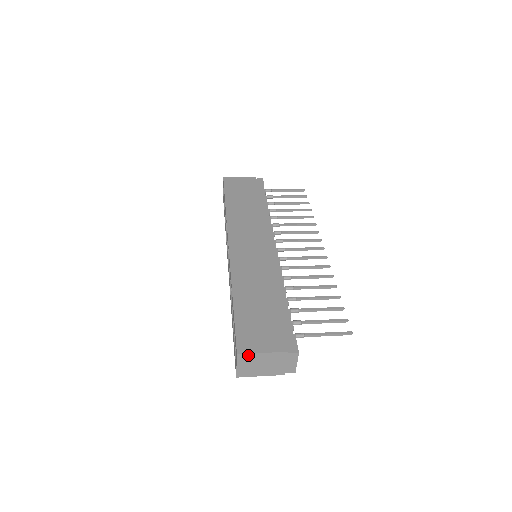
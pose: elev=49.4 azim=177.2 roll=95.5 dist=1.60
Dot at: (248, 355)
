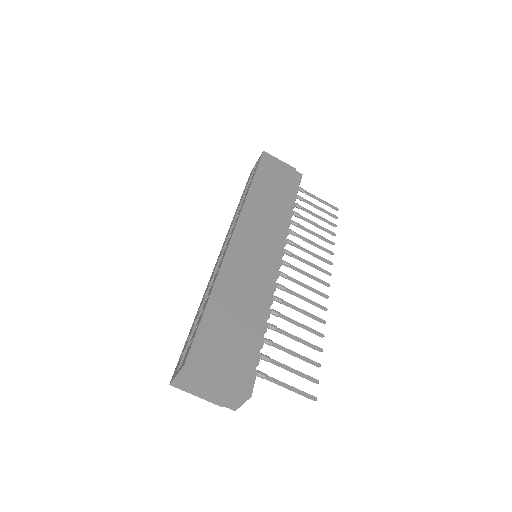
Dot at: (196, 372)
